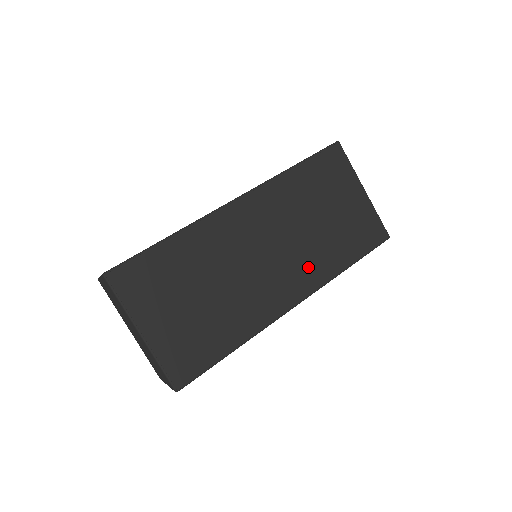
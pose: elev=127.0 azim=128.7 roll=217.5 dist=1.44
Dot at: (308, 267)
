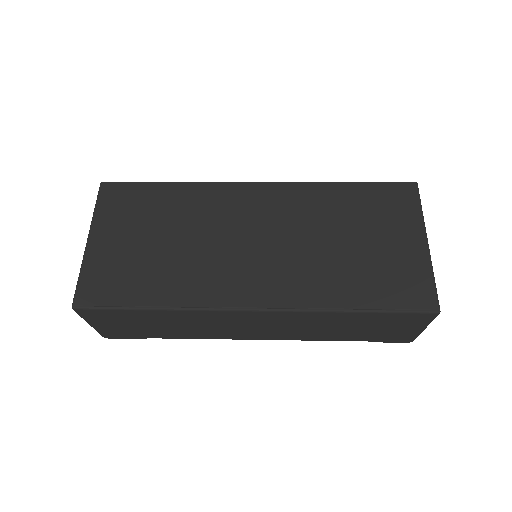
Dot at: (295, 279)
